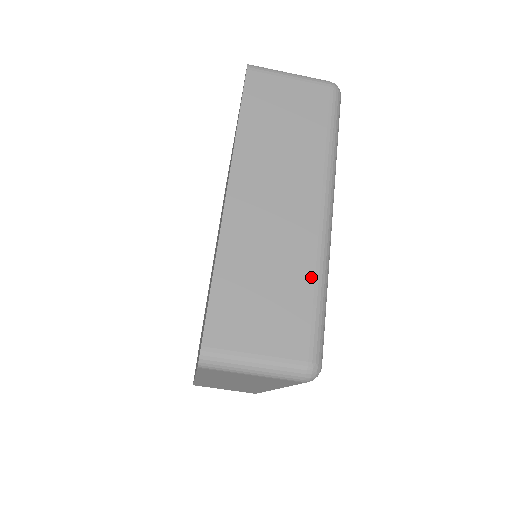
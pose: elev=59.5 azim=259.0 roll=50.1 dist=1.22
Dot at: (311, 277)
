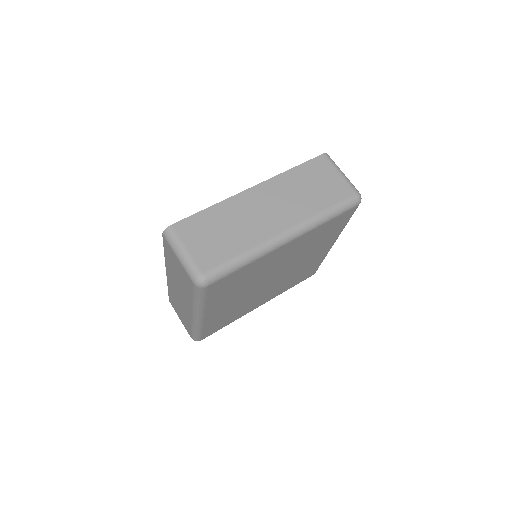
Dot at: occluded
